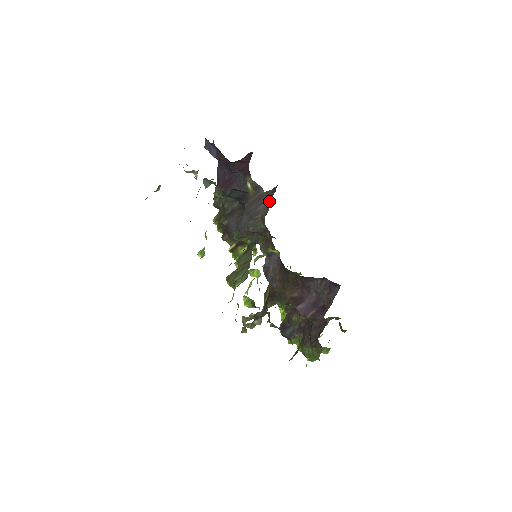
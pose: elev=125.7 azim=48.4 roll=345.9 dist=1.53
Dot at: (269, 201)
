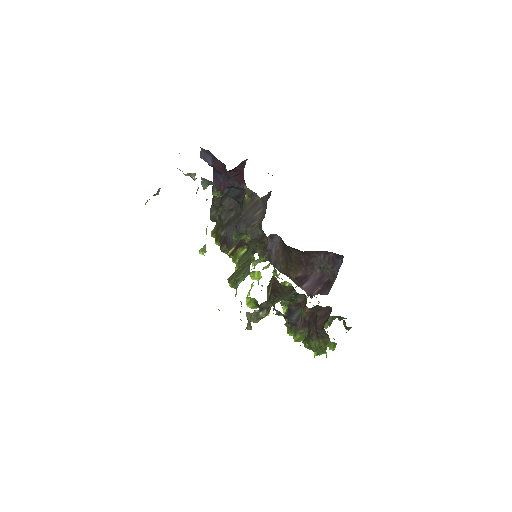
Dot at: (265, 206)
